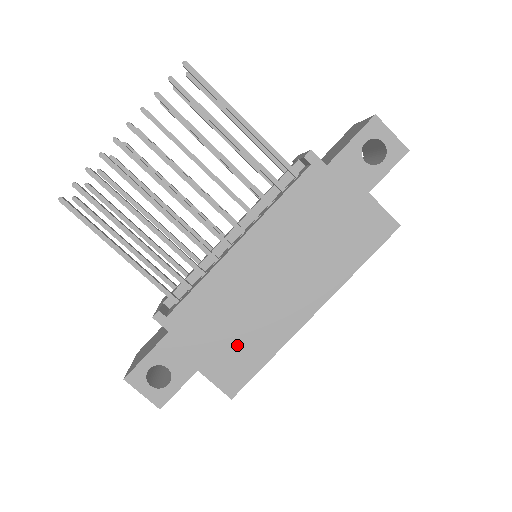
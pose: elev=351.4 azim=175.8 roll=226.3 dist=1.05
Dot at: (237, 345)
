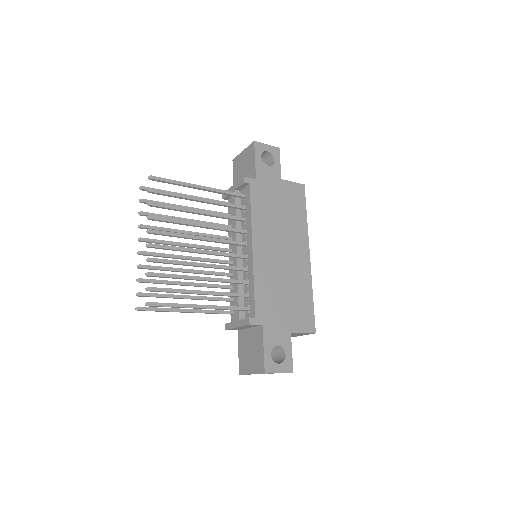
Dot at: (295, 302)
